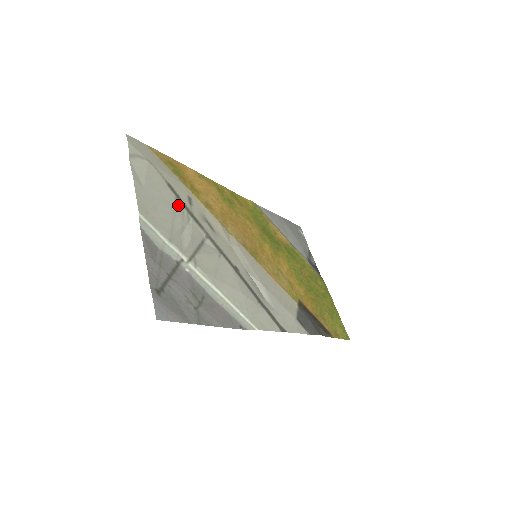
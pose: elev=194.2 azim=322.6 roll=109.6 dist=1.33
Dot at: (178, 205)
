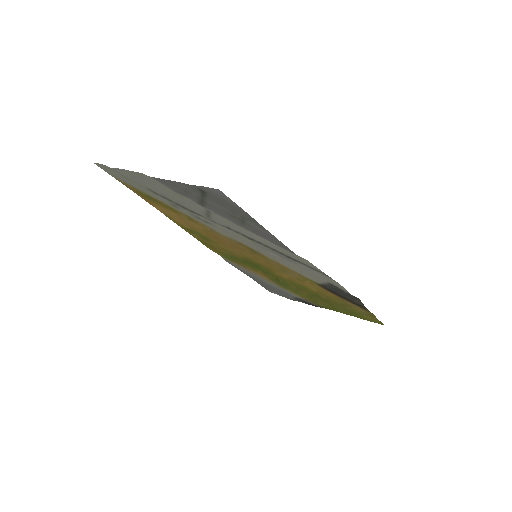
Dot at: (168, 198)
